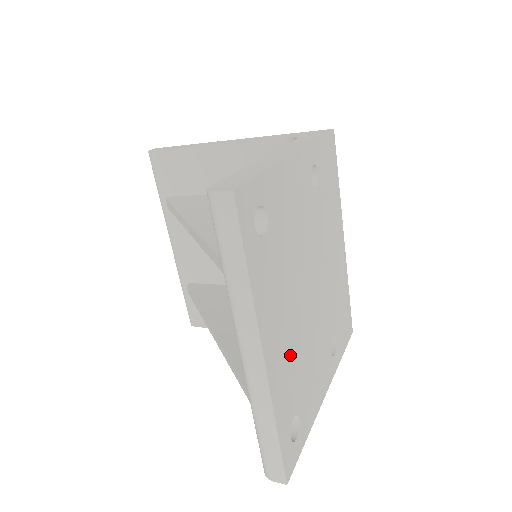
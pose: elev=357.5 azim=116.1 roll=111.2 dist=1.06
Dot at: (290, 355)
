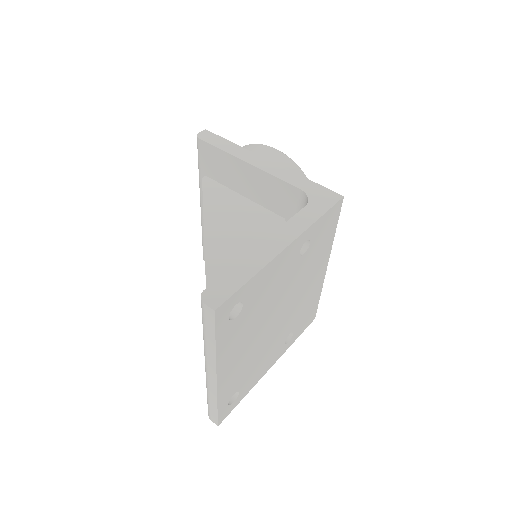
Dot at: (241, 365)
